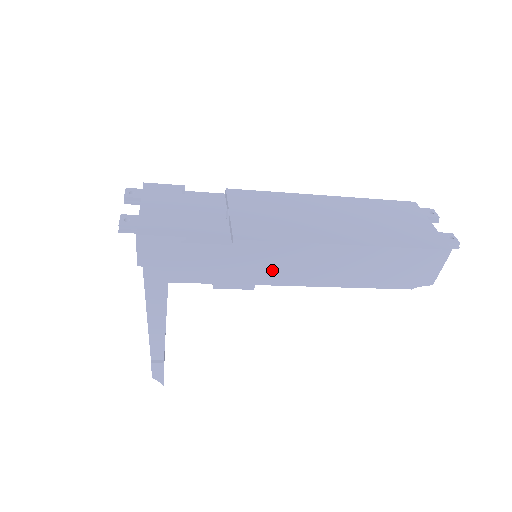
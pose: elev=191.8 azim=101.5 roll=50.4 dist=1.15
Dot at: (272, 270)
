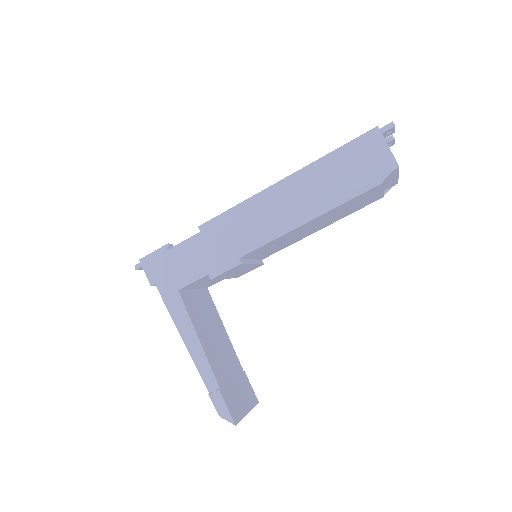
Dot at: (242, 237)
